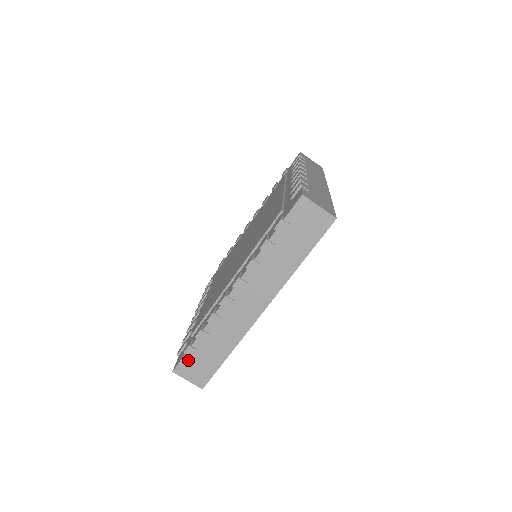
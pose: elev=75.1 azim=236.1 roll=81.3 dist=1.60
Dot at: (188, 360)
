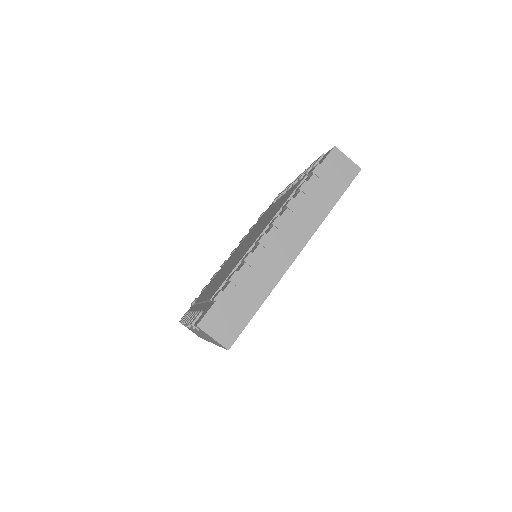
Dot at: (217, 310)
